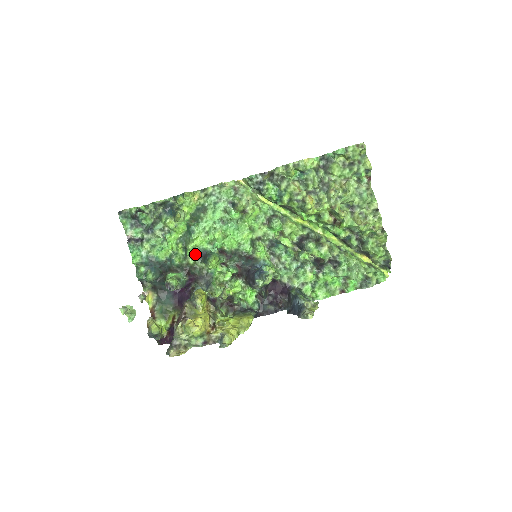
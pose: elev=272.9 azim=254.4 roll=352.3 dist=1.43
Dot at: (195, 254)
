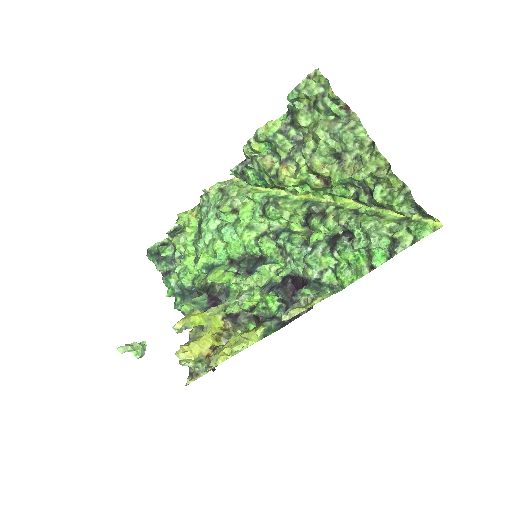
Dot at: occluded
